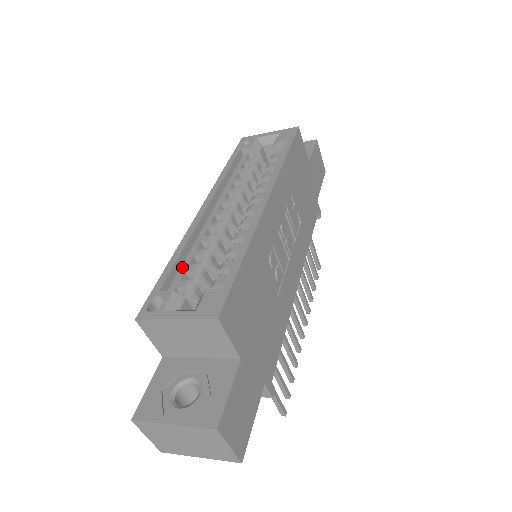
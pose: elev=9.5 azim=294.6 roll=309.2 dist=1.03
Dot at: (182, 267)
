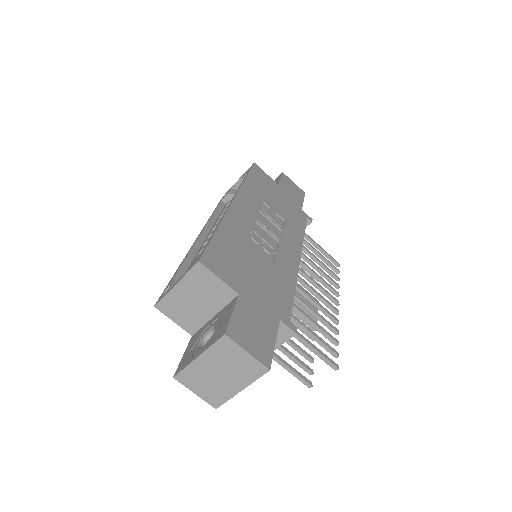
Dot at: occluded
